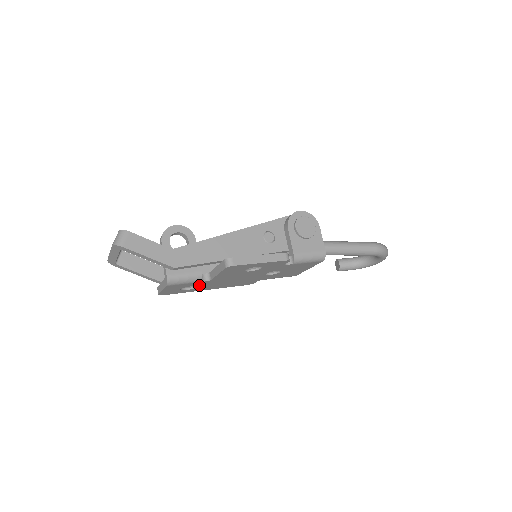
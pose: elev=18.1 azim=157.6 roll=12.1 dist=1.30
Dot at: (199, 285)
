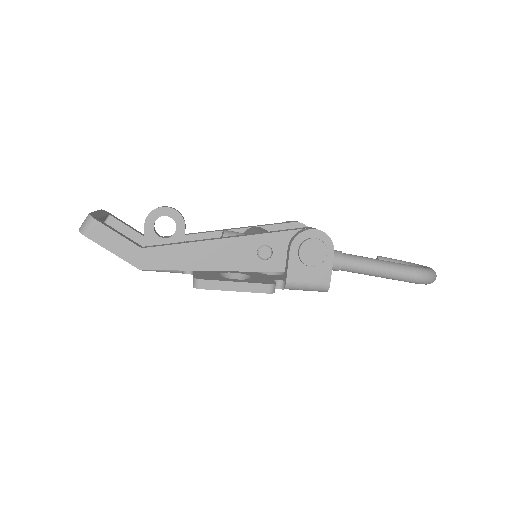
Dot at: occluded
